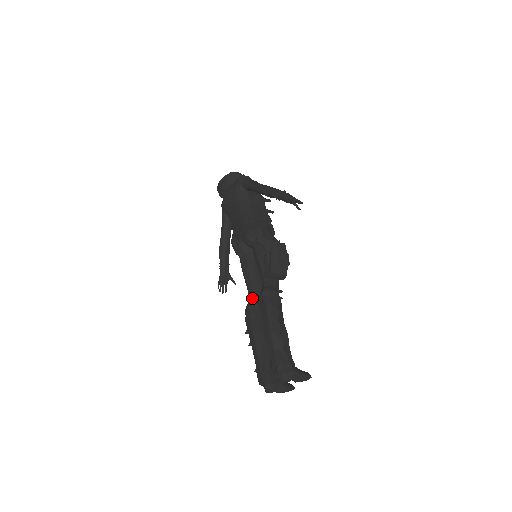
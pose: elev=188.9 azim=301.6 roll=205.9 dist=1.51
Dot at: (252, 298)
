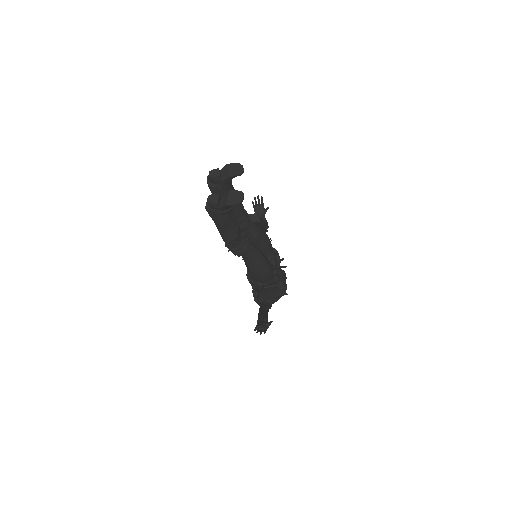
Dot at: occluded
